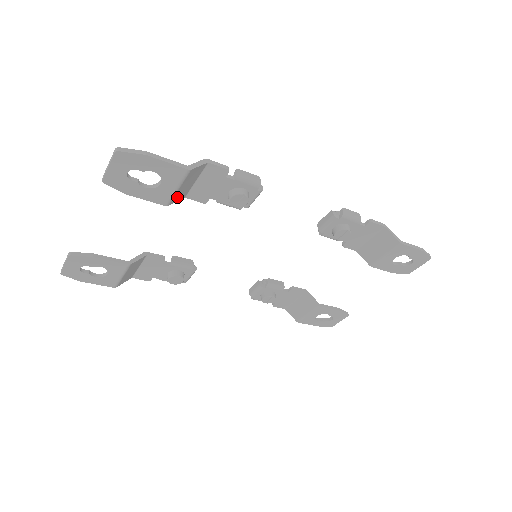
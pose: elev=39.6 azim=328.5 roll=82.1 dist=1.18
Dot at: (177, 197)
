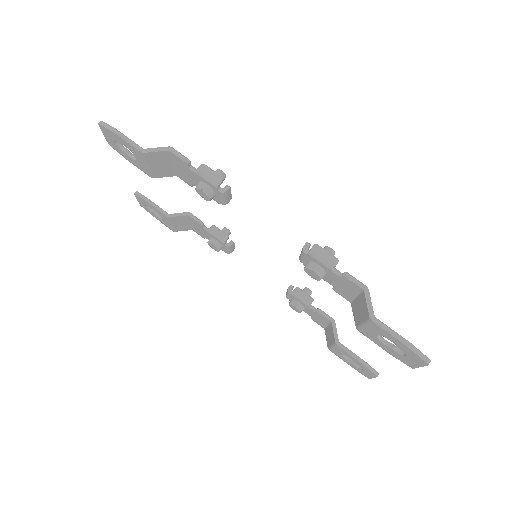
Dot at: (160, 173)
